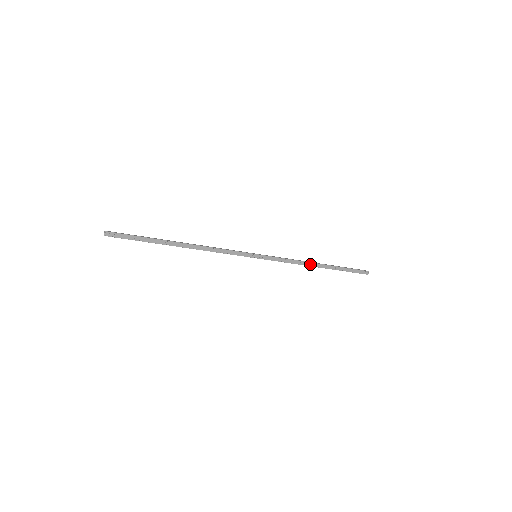
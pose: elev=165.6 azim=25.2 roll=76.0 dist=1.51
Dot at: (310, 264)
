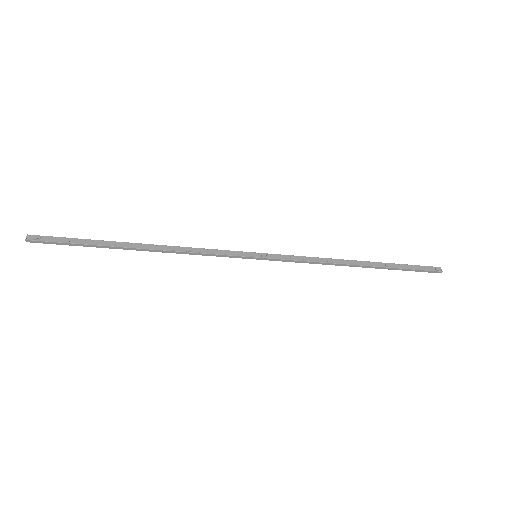
Dot at: (343, 262)
